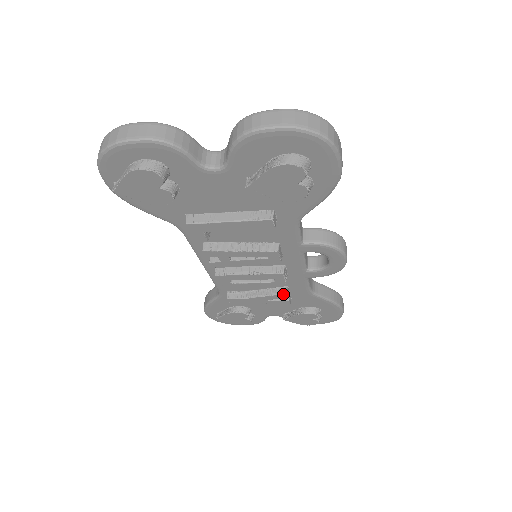
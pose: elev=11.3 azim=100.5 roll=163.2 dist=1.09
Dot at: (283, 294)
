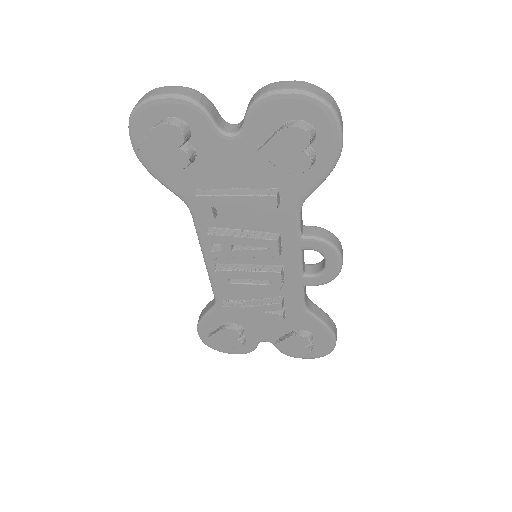
Dot at: (278, 303)
